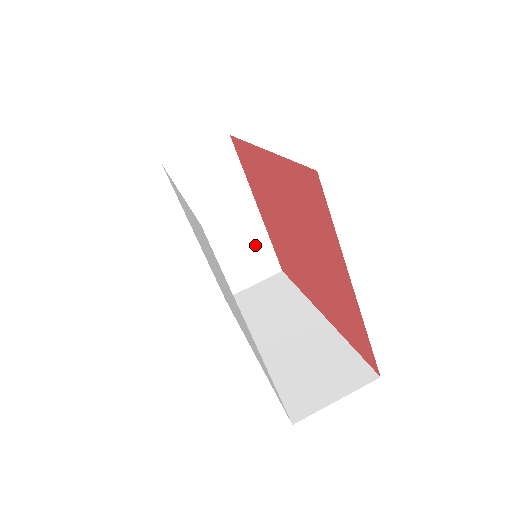
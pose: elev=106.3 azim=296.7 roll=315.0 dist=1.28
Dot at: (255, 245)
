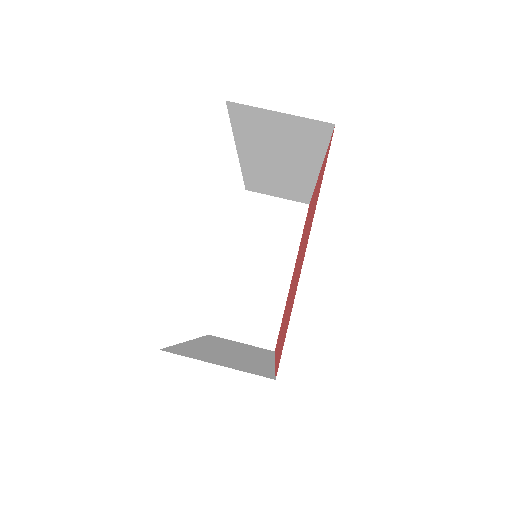
Dot at: (268, 307)
